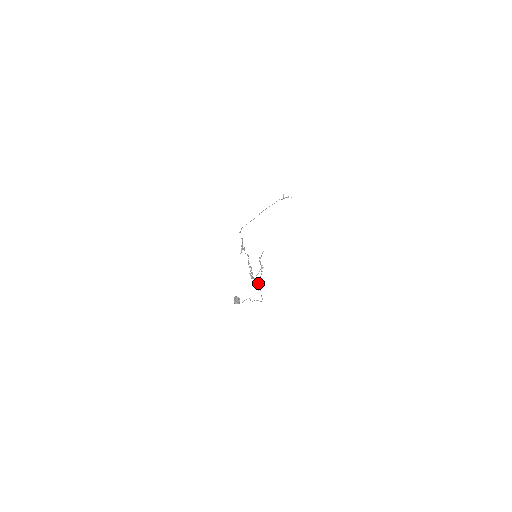
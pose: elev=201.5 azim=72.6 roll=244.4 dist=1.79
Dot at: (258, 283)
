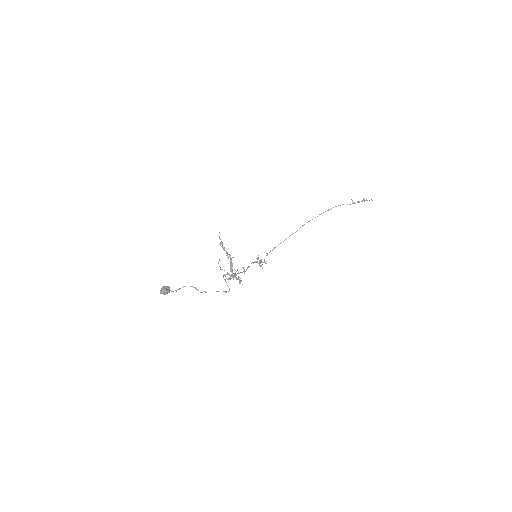
Dot at: (235, 276)
